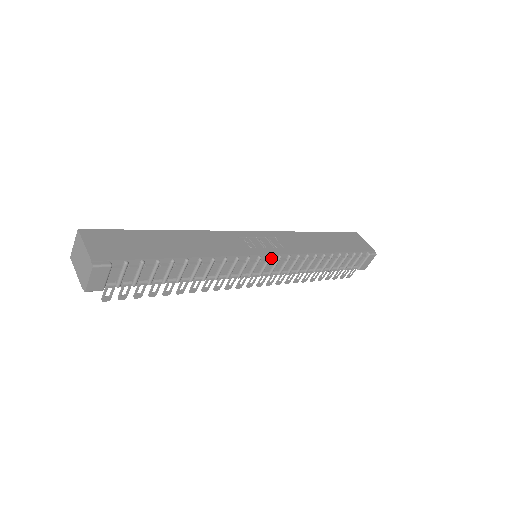
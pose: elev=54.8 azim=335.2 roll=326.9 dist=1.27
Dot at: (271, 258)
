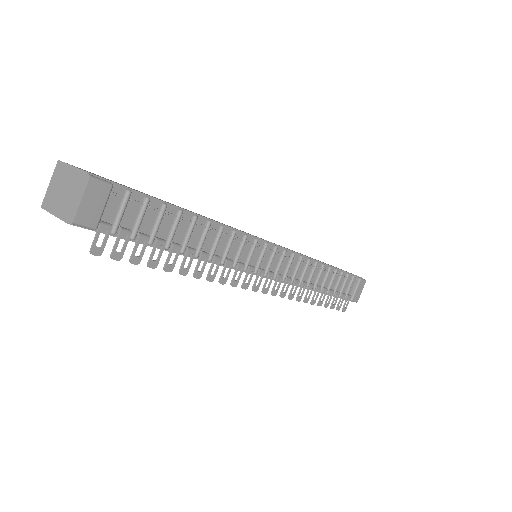
Dot at: (276, 251)
